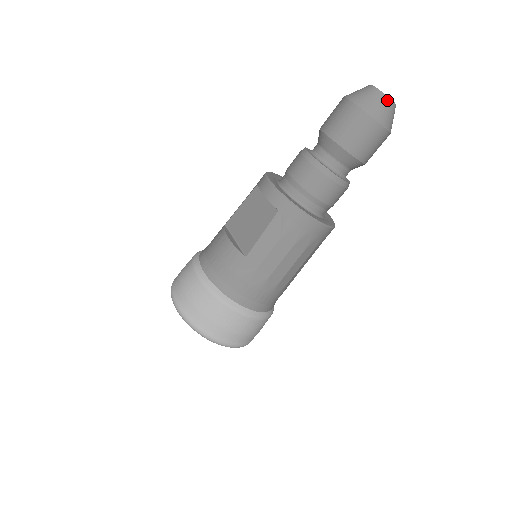
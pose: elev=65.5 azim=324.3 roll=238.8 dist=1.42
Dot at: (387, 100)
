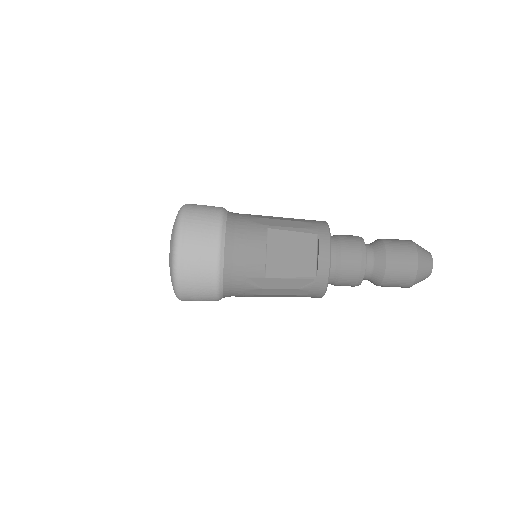
Dot at: occluded
